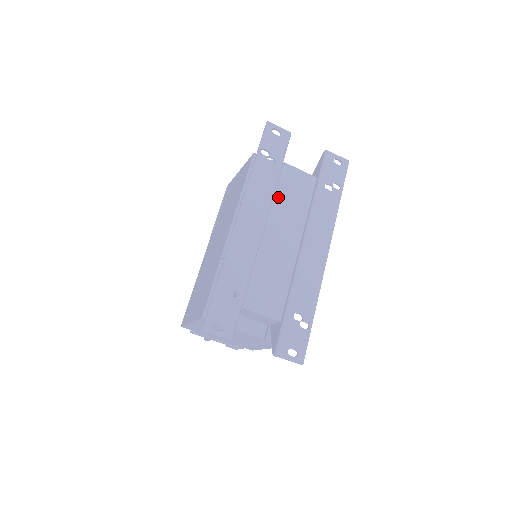
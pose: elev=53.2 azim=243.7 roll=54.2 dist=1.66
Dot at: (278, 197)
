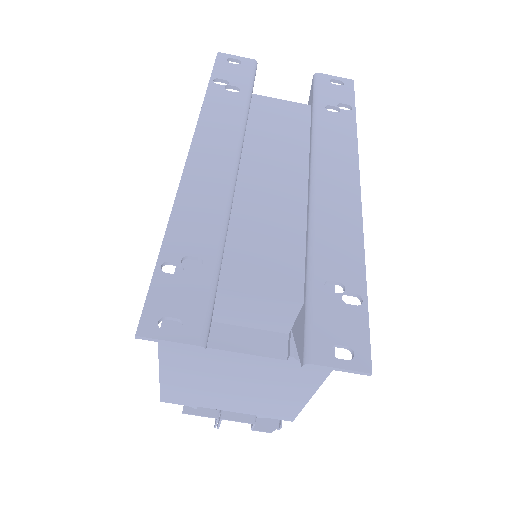
Dot at: (255, 132)
